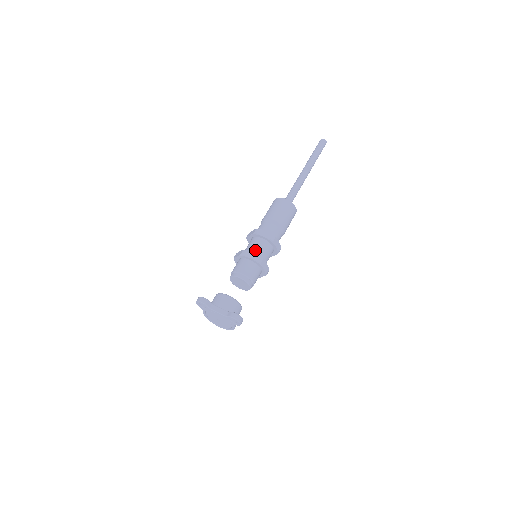
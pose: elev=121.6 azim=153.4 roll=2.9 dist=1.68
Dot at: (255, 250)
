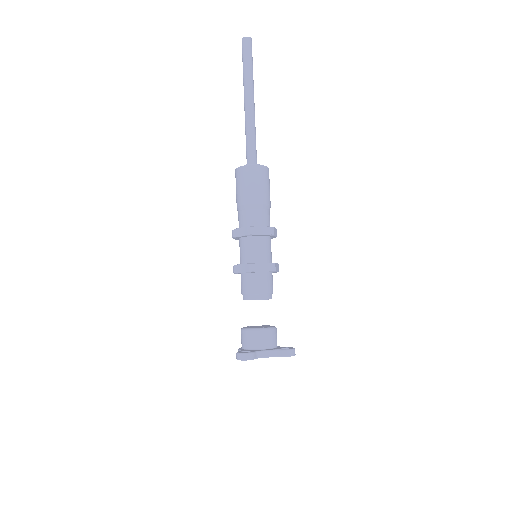
Dot at: (259, 256)
